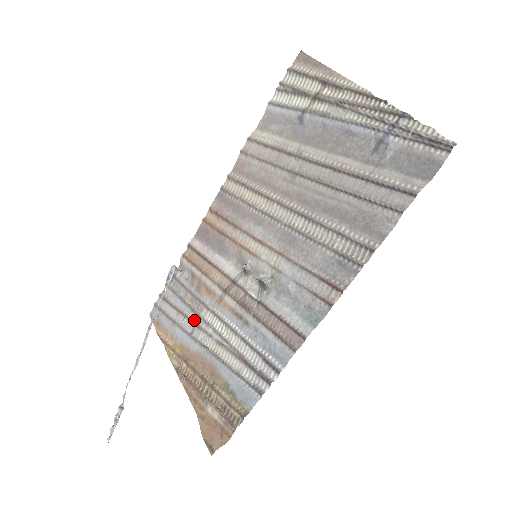
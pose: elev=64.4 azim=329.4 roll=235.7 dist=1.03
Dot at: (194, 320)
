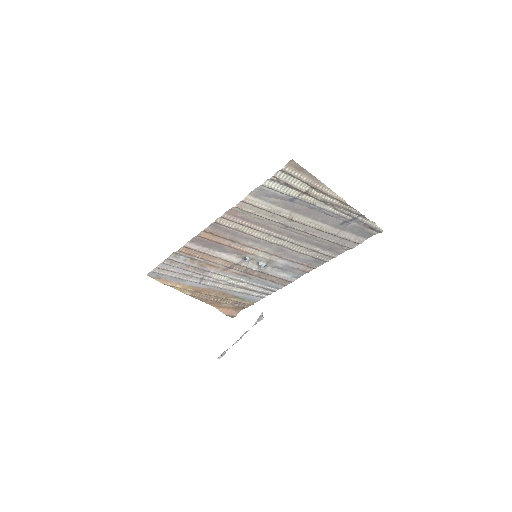
Dot at: (202, 278)
